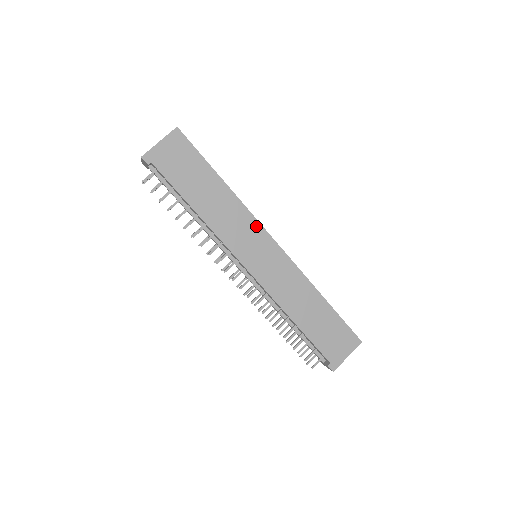
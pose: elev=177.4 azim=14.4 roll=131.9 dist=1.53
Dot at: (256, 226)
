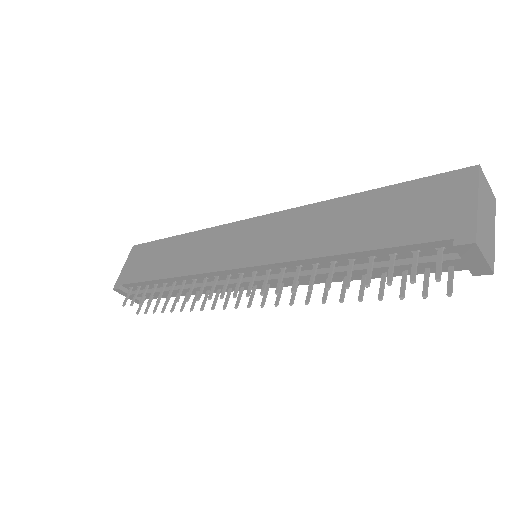
Dot at: (225, 229)
